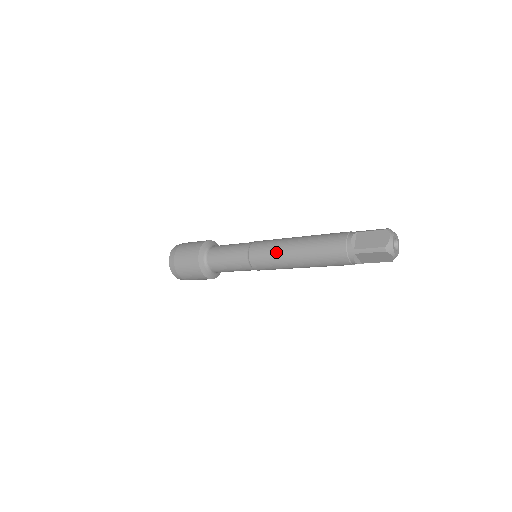
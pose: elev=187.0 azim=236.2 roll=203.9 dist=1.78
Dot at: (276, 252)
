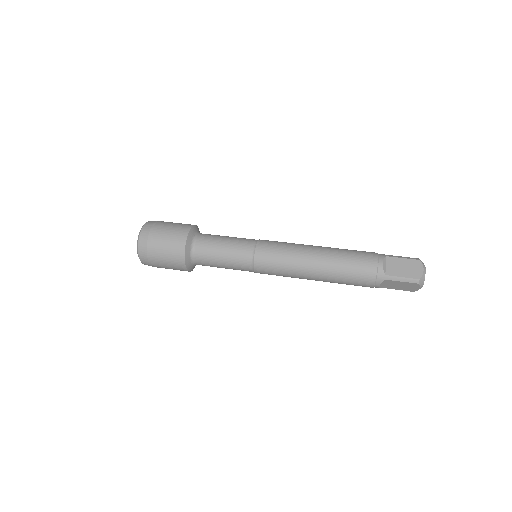
Dot at: (291, 260)
